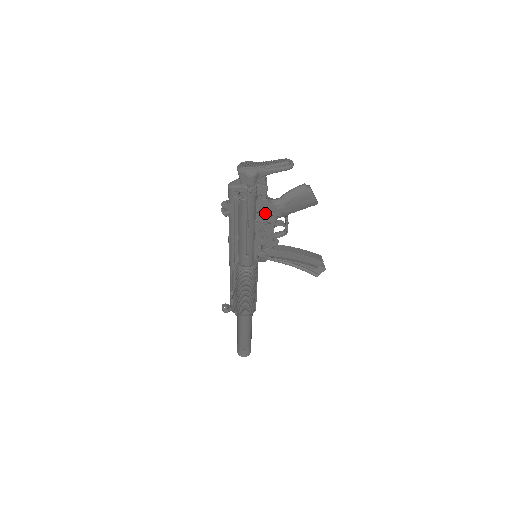
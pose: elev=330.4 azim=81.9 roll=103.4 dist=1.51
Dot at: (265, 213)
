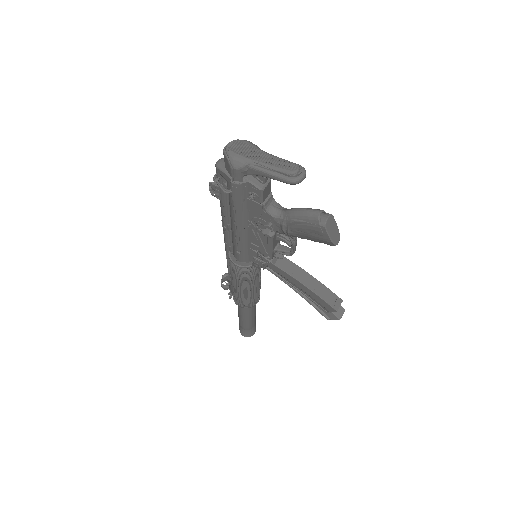
Dot at: (260, 219)
